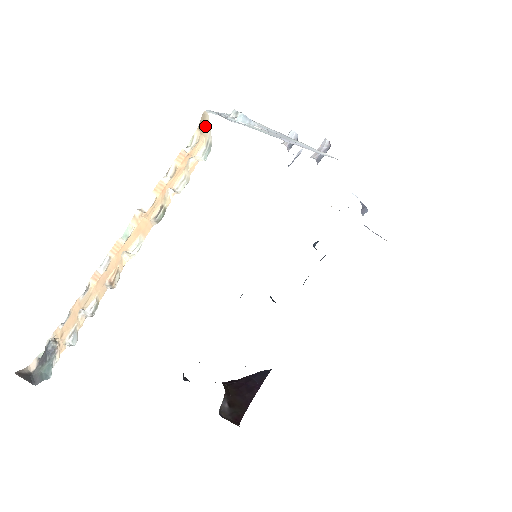
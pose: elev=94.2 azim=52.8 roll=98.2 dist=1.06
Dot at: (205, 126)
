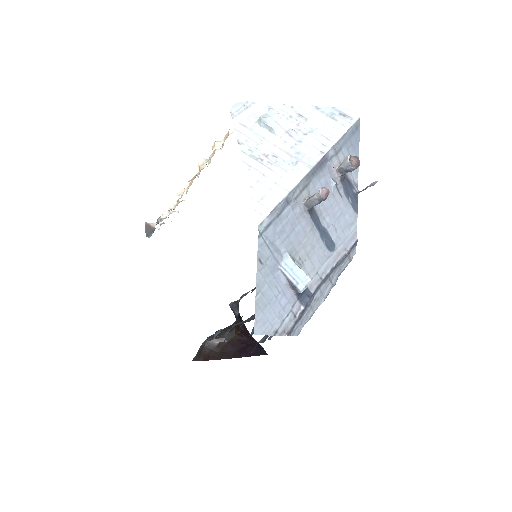
Dot at: occluded
